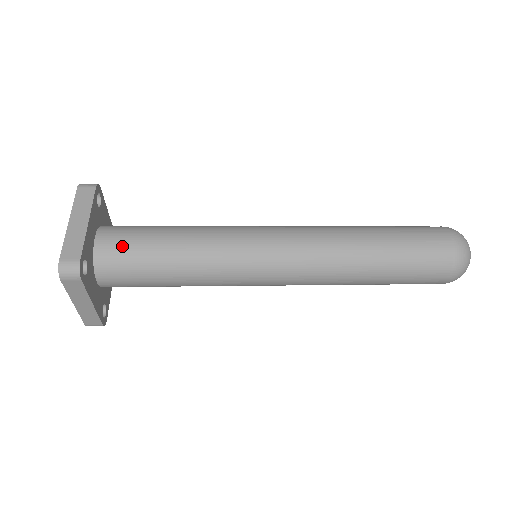
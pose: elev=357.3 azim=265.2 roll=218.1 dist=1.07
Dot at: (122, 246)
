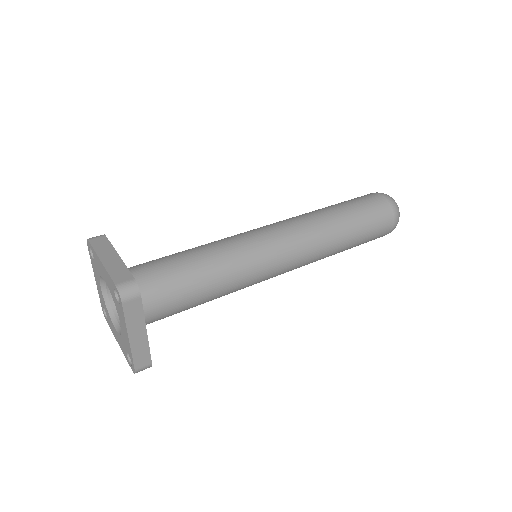
Dot at: (152, 273)
